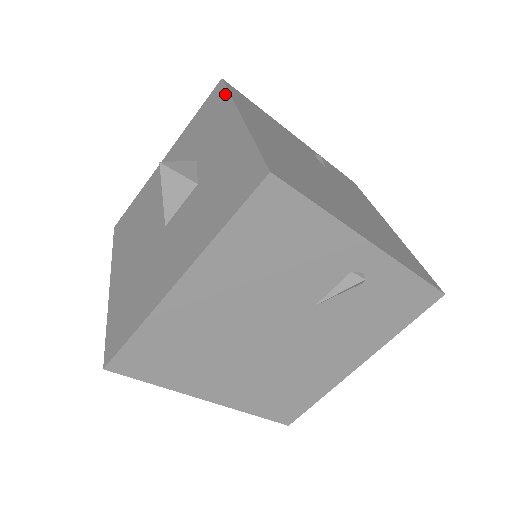
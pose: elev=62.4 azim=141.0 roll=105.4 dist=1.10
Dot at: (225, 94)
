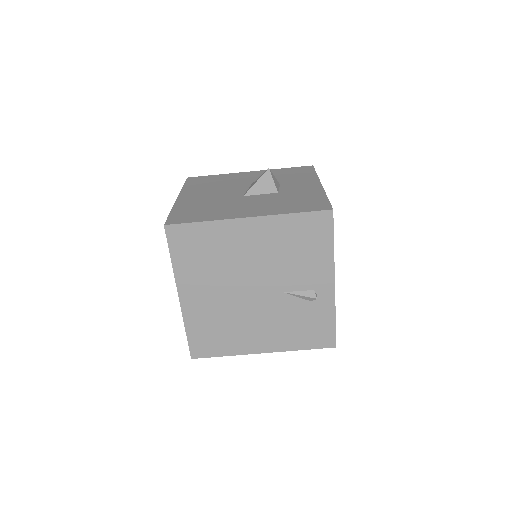
Dot at: (313, 172)
